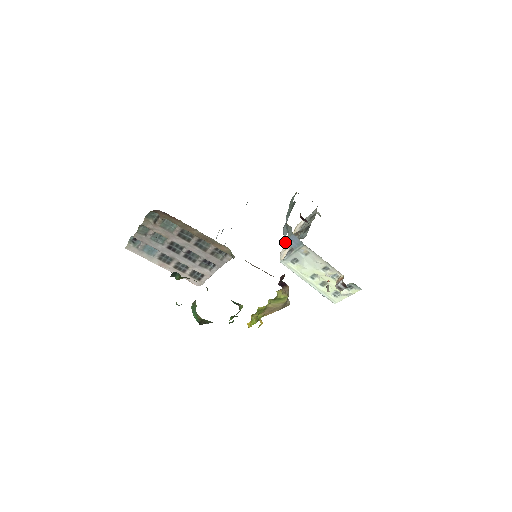
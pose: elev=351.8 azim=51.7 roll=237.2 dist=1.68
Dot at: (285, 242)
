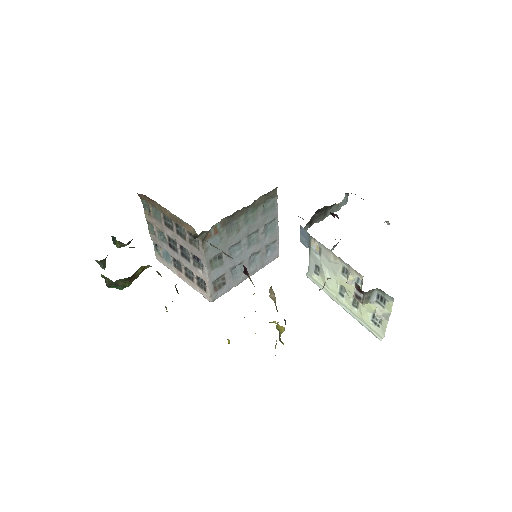
Dot at: (301, 242)
